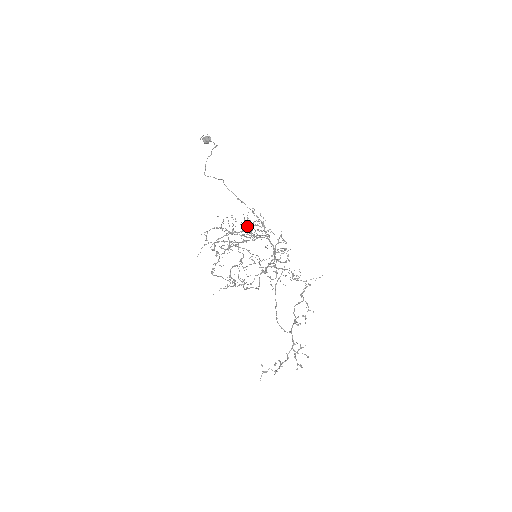
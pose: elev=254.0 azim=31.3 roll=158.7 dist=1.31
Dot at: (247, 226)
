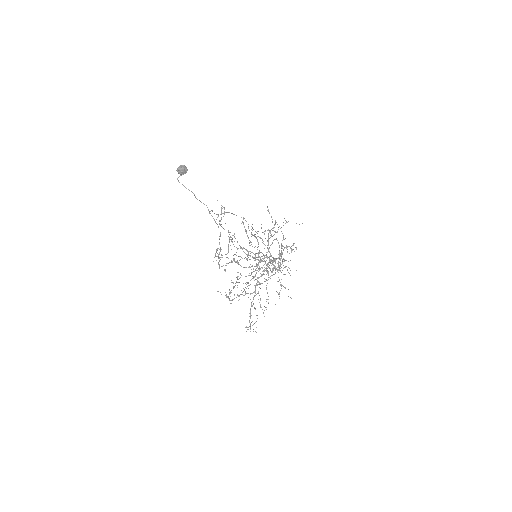
Dot at: occluded
